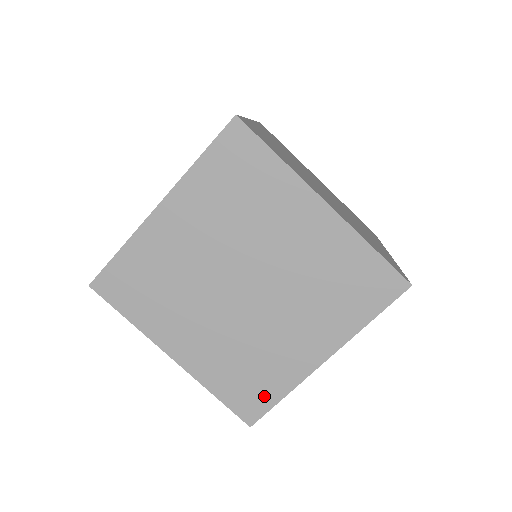
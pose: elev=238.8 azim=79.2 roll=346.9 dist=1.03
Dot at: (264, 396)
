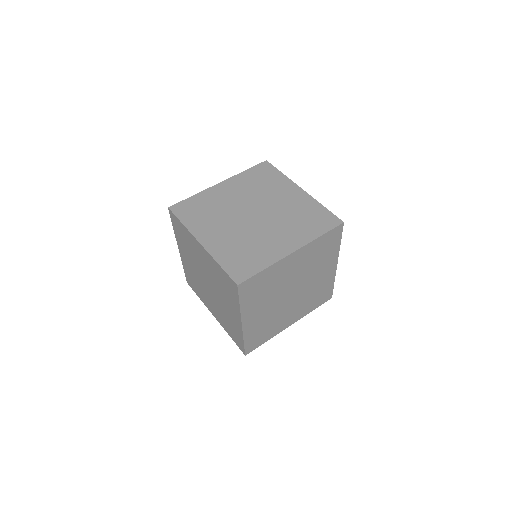
Dot at: (251, 268)
